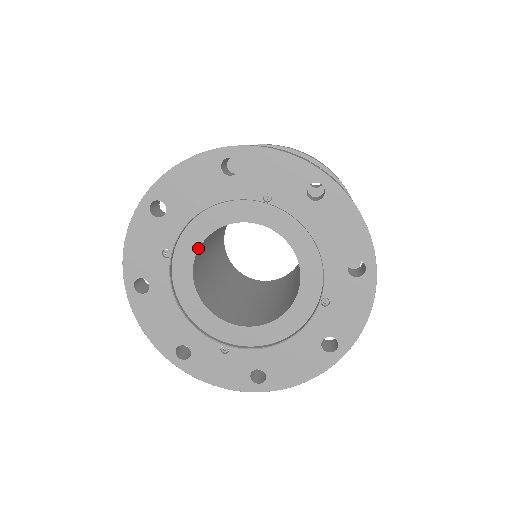
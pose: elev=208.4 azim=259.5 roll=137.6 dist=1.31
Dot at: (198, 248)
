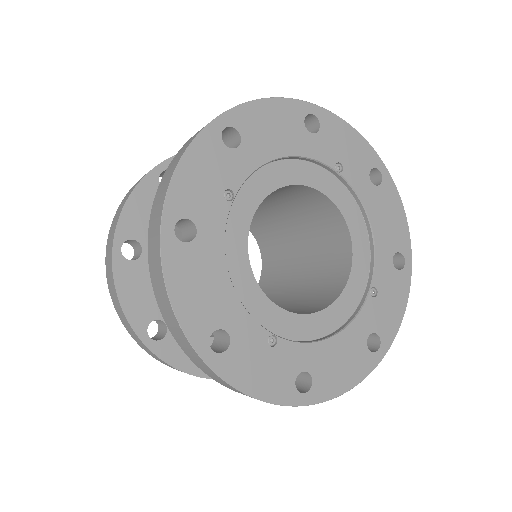
Dot at: (261, 202)
